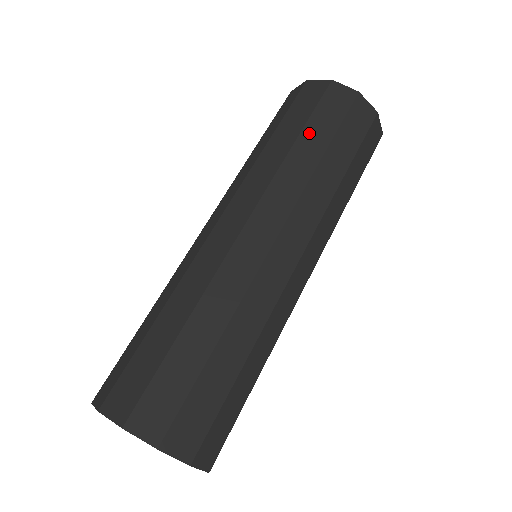
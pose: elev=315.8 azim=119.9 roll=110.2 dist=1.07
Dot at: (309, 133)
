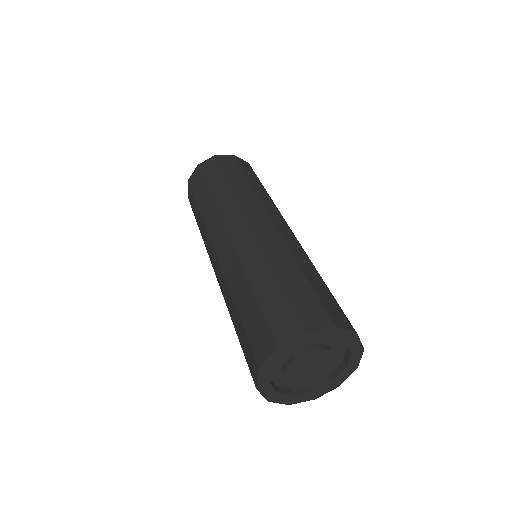
Dot at: (250, 178)
